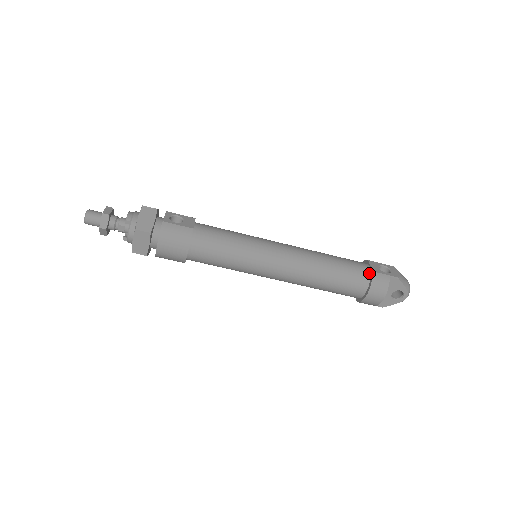
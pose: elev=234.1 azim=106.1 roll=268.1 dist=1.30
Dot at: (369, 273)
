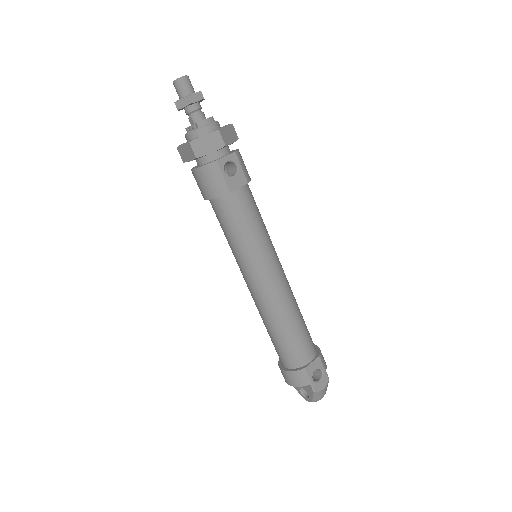
Dot at: (303, 365)
